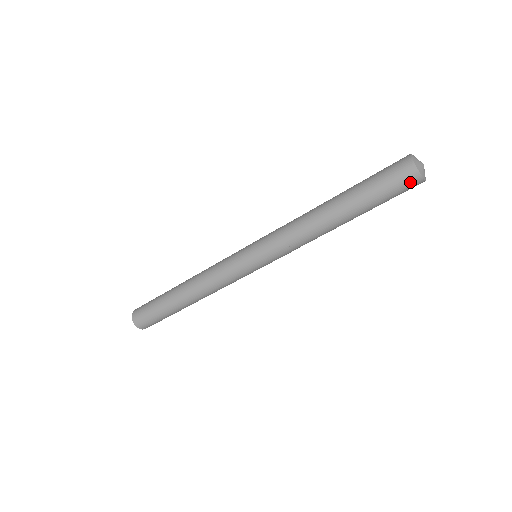
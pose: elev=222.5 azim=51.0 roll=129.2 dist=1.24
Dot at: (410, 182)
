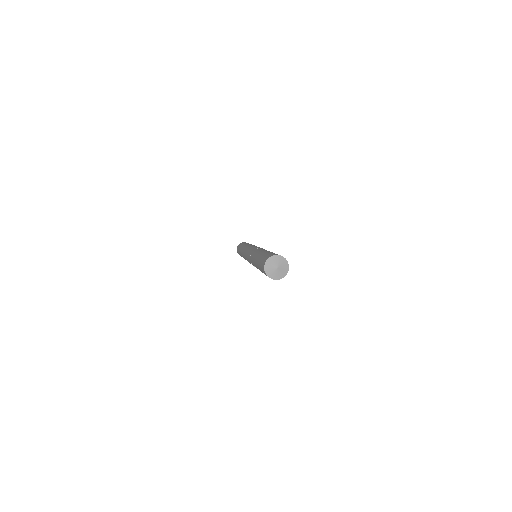
Dot at: occluded
